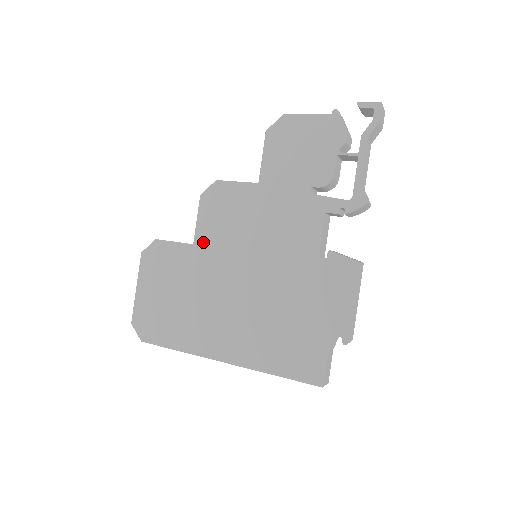
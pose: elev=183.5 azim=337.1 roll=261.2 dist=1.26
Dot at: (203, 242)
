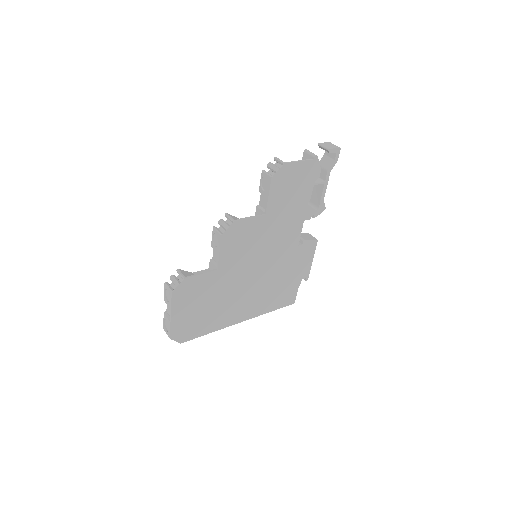
Dot at: (226, 265)
